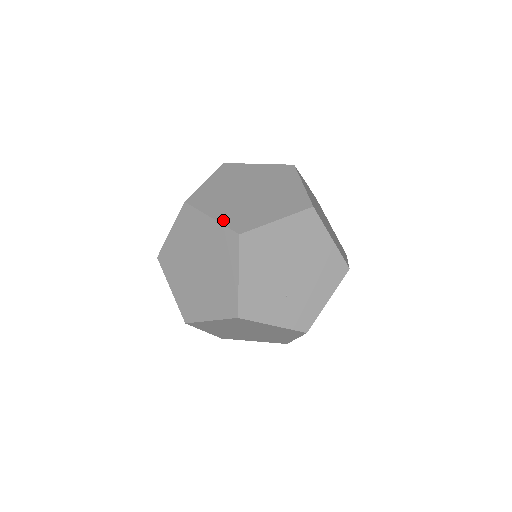
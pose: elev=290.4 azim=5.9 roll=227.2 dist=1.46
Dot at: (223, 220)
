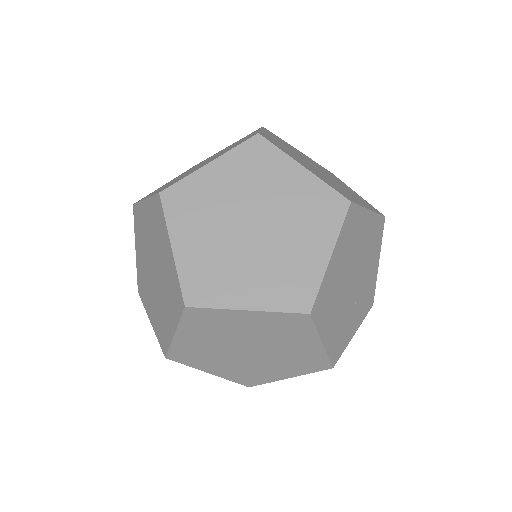
Dot at: (268, 305)
